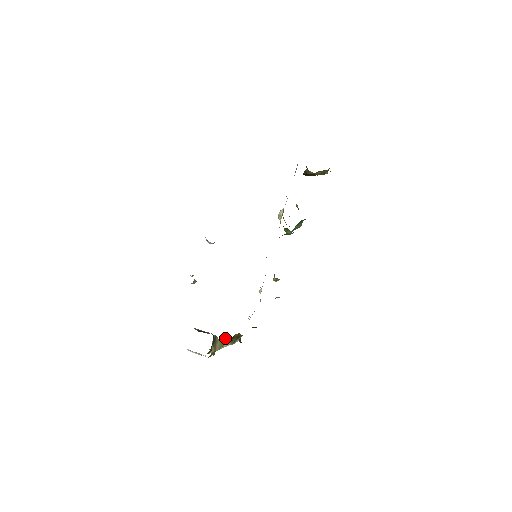
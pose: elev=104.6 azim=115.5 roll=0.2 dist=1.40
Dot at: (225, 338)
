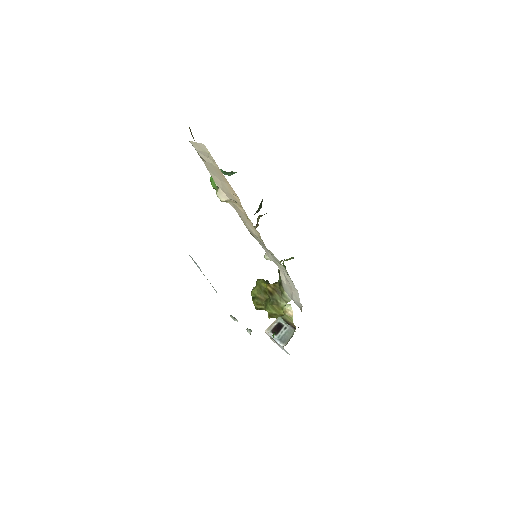
Dot at: (253, 291)
